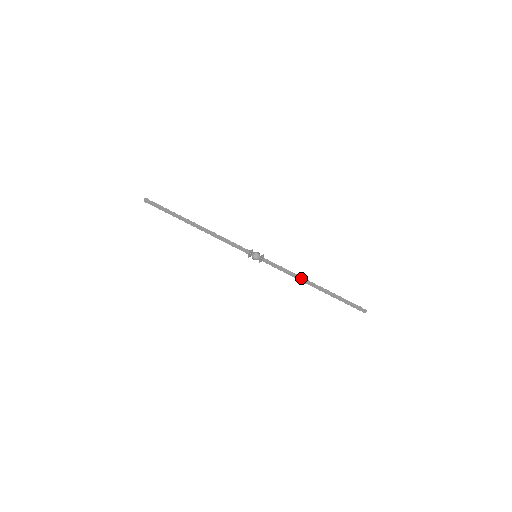
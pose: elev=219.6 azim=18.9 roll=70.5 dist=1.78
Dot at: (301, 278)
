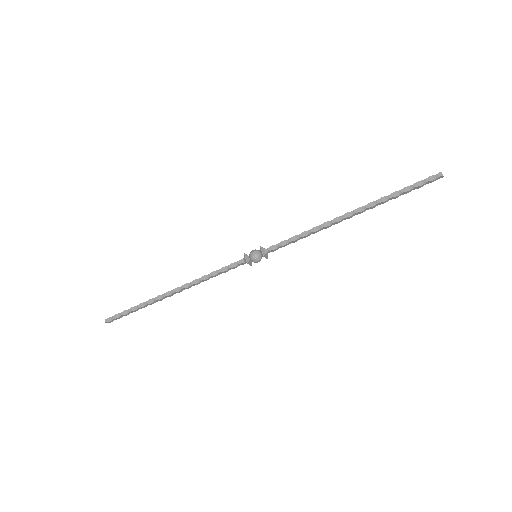
Dot at: (326, 225)
